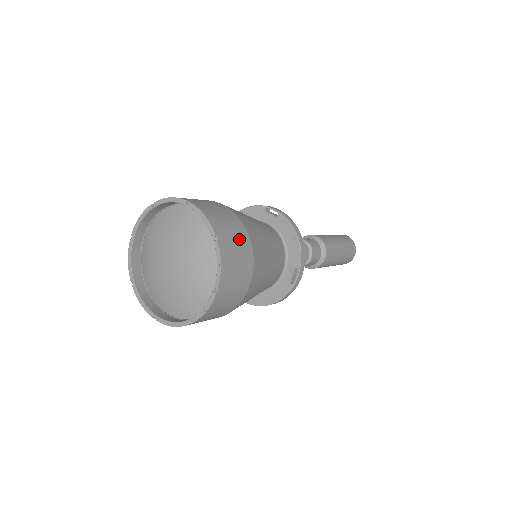
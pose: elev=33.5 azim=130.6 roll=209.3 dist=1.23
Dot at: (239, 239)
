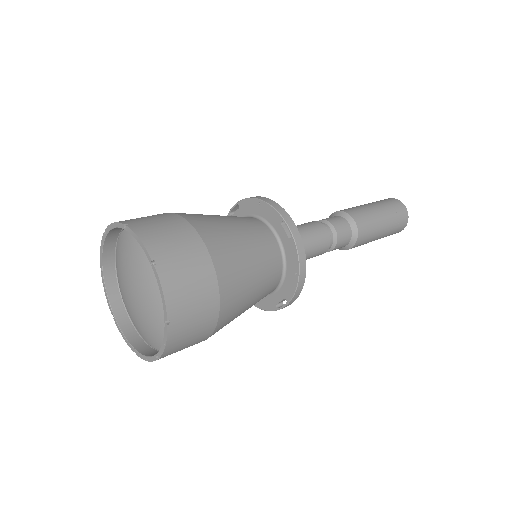
Dot at: (162, 219)
